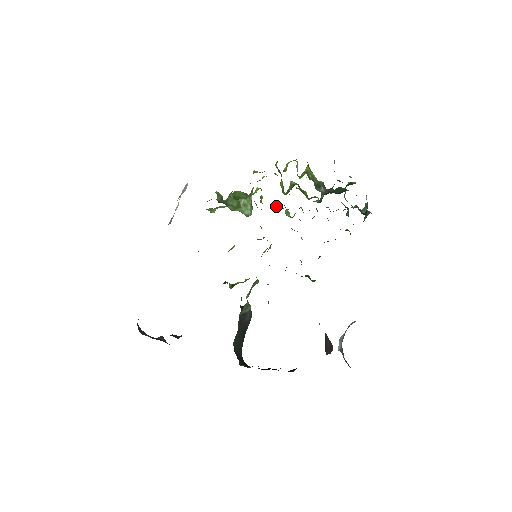
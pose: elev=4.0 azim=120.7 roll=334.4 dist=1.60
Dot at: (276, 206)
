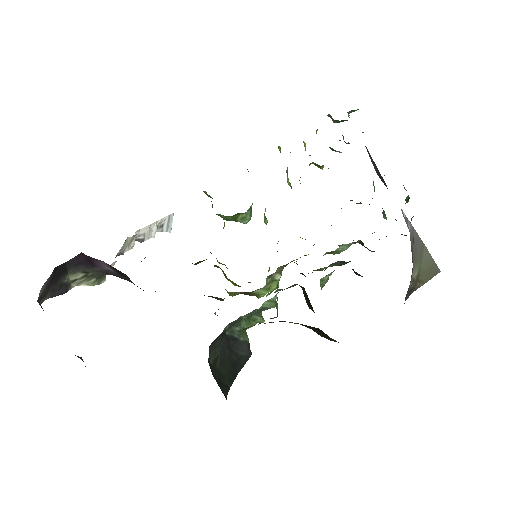
Dot at: occluded
